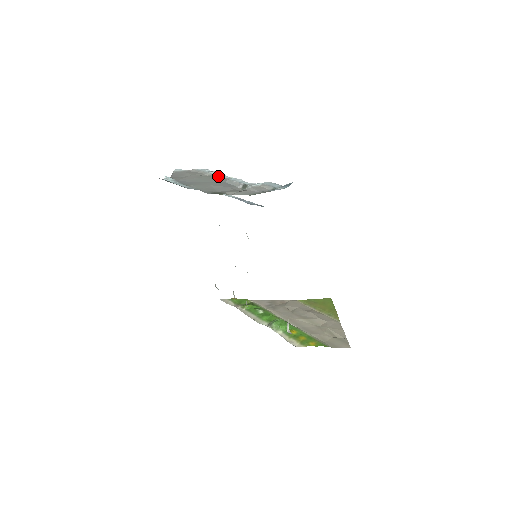
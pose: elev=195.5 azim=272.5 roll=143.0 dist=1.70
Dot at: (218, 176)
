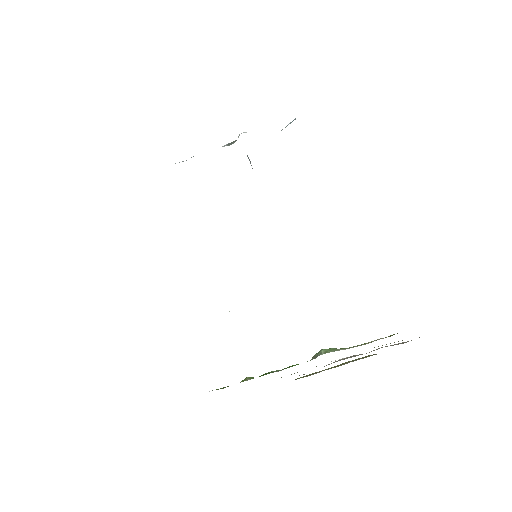
Dot at: occluded
